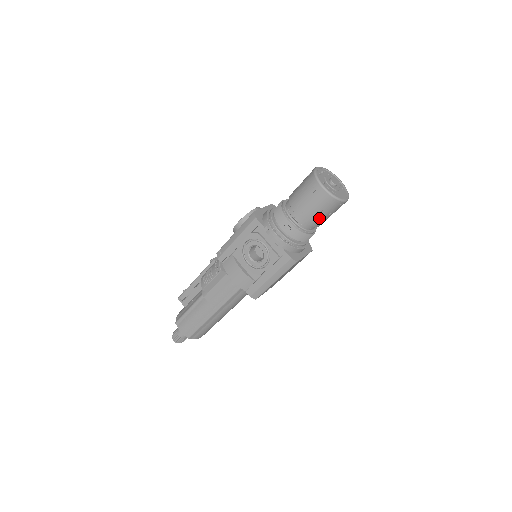
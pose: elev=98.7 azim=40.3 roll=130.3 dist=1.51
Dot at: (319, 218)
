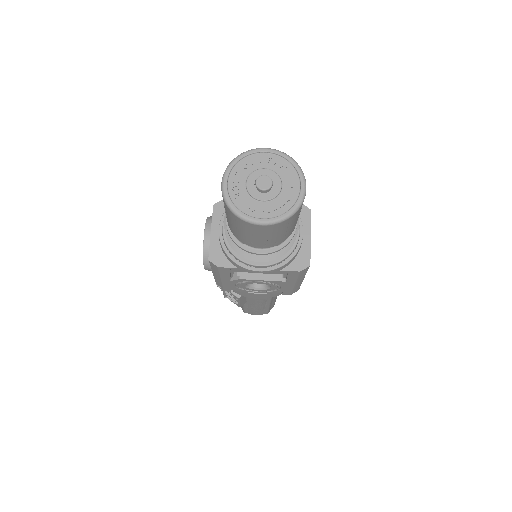
Dot at: (290, 230)
